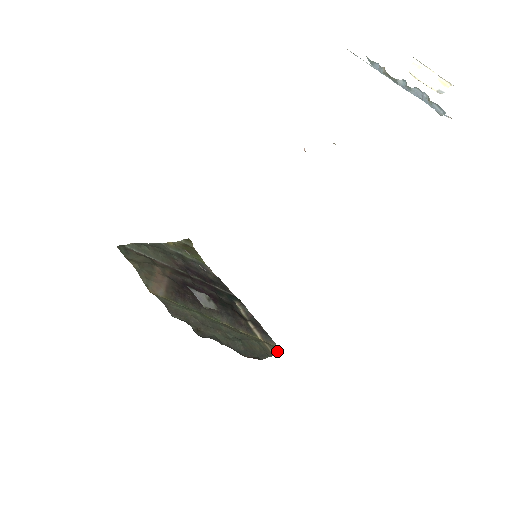
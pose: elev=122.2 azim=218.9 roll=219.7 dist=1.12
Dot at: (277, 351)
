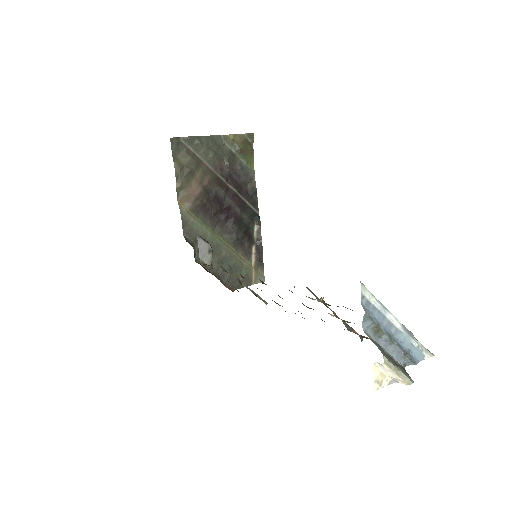
Dot at: (259, 281)
